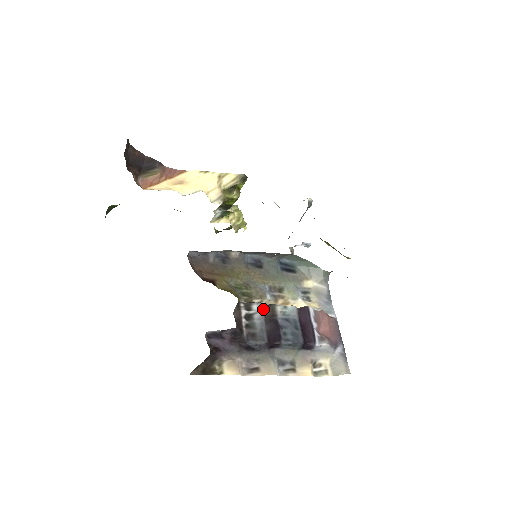
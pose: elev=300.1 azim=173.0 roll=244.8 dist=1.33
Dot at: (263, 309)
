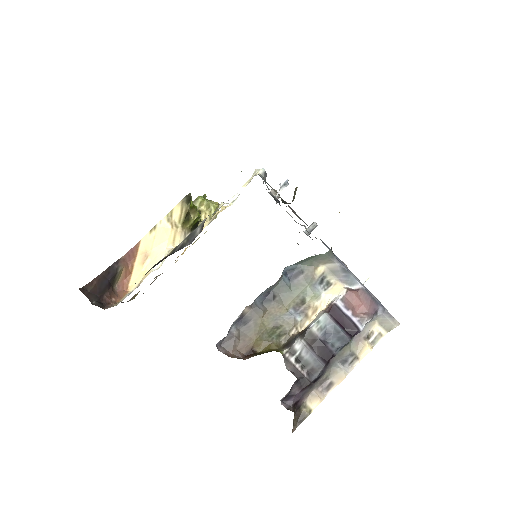
Dot at: (304, 342)
